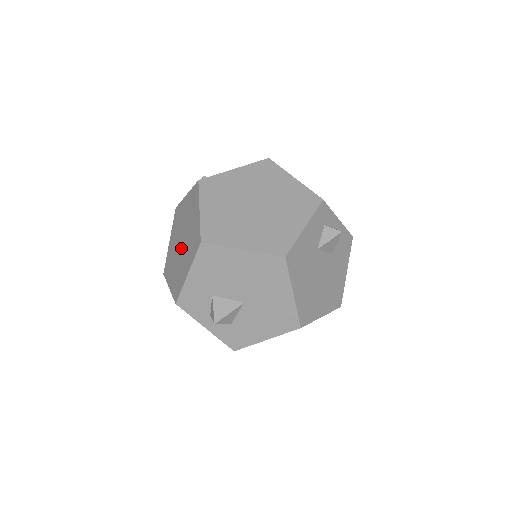
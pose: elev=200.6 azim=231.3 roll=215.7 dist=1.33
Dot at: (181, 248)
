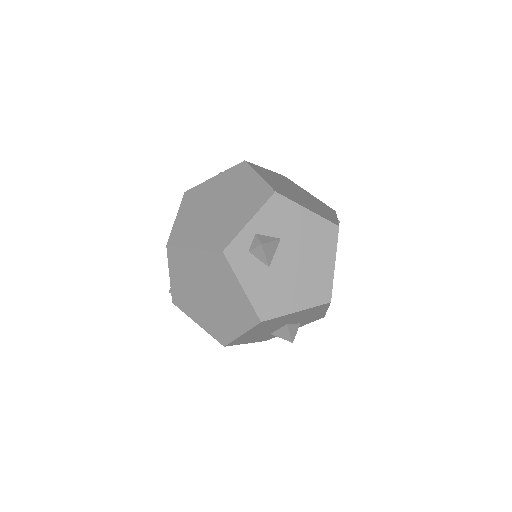
Dot at: occluded
